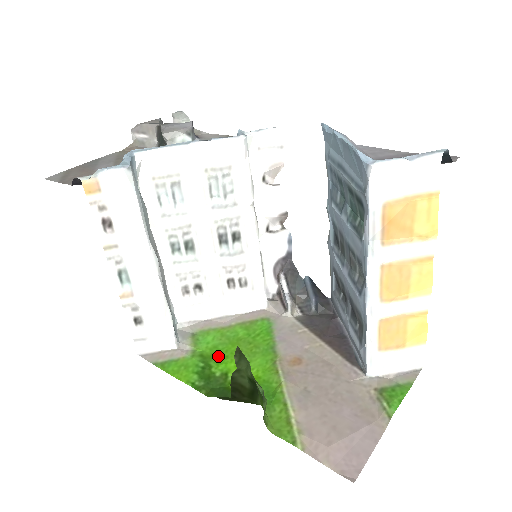
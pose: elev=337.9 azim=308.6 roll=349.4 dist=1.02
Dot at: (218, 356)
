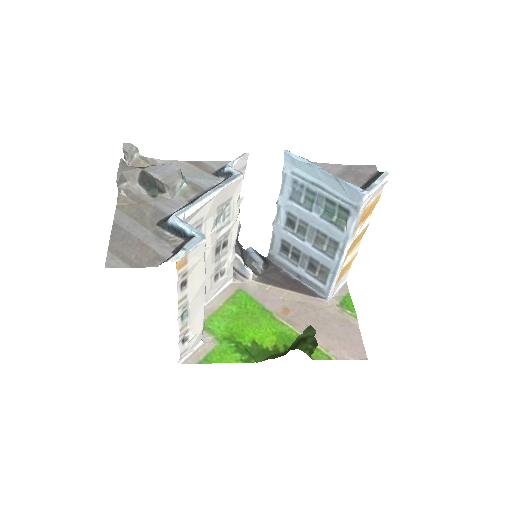
Dot at: (237, 333)
